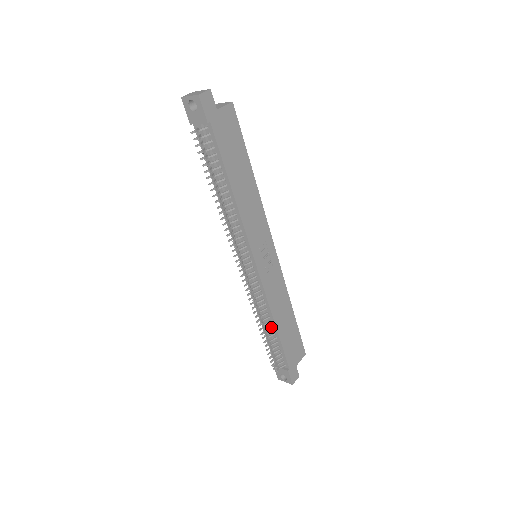
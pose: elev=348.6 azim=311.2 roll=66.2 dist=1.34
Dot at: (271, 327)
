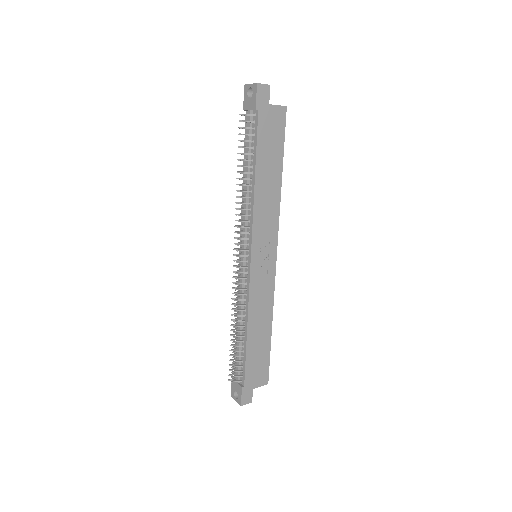
Dot at: (243, 333)
